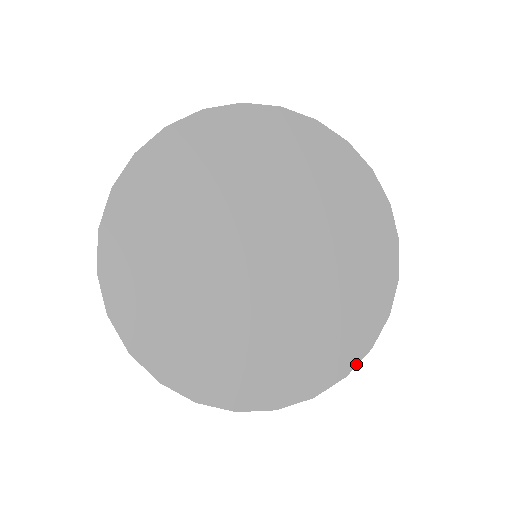
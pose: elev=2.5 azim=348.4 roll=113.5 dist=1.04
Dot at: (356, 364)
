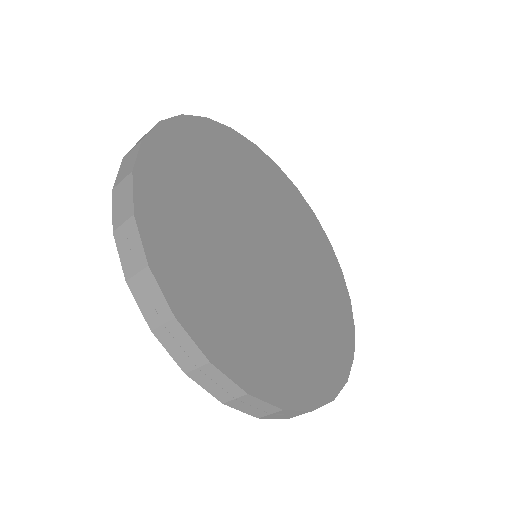
Dot at: (352, 316)
